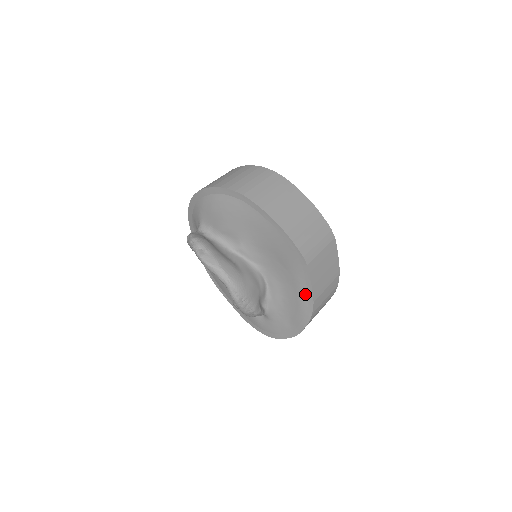
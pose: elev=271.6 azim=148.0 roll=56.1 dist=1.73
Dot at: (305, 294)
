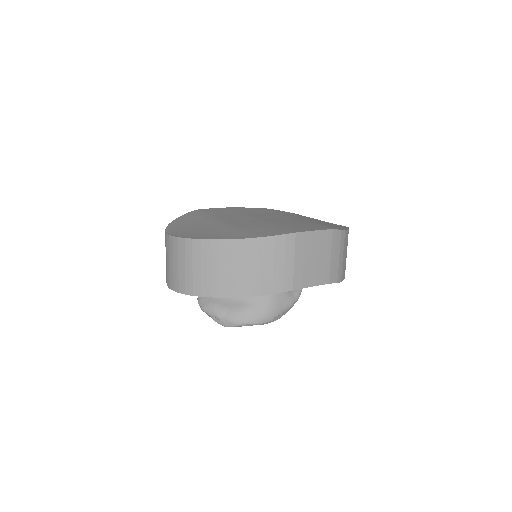
Dot at: occluded
